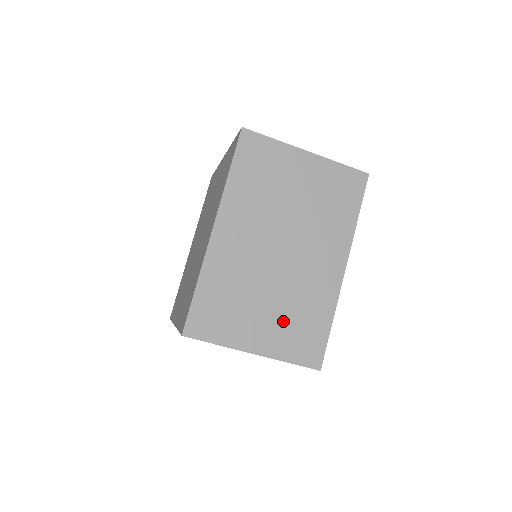
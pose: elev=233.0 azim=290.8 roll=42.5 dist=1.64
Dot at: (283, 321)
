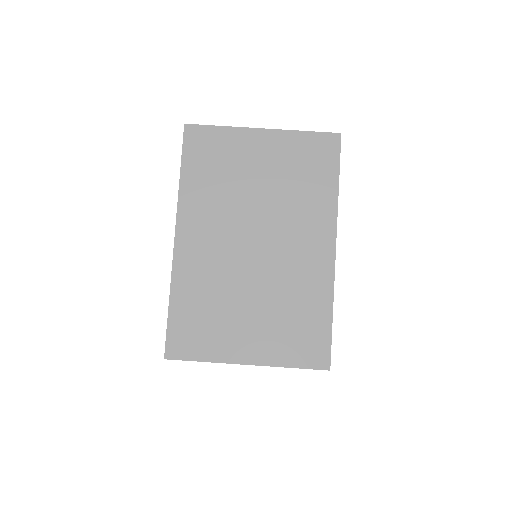
Dot at: (273, 322)
